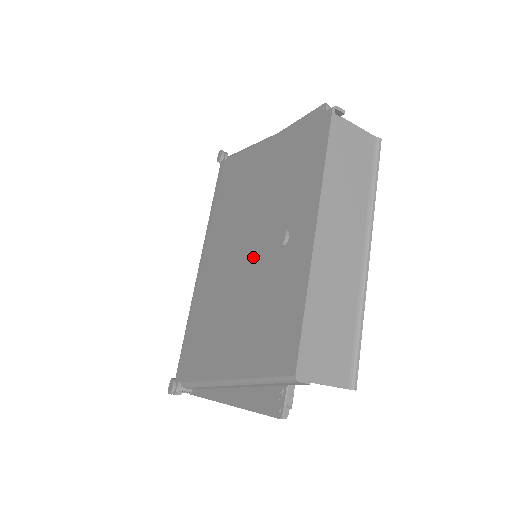
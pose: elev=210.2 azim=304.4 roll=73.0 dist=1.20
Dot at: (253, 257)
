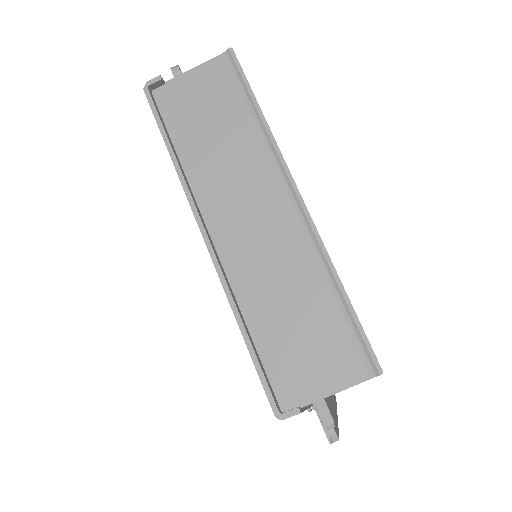
Dot at: occluded
